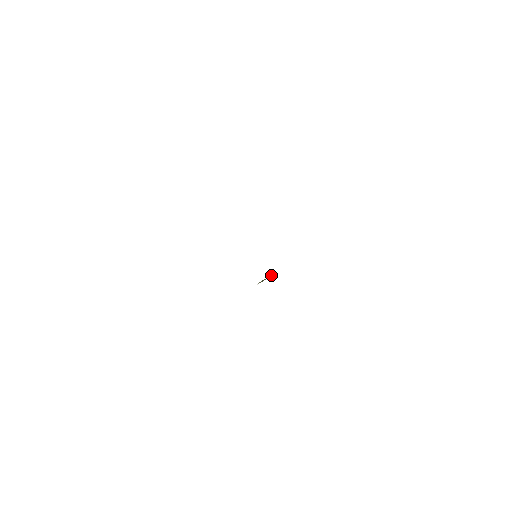
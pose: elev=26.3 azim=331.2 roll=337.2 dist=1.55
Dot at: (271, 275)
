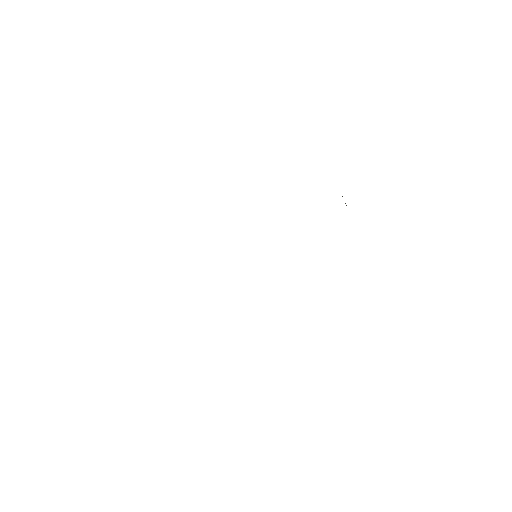
Dot at: occluded
